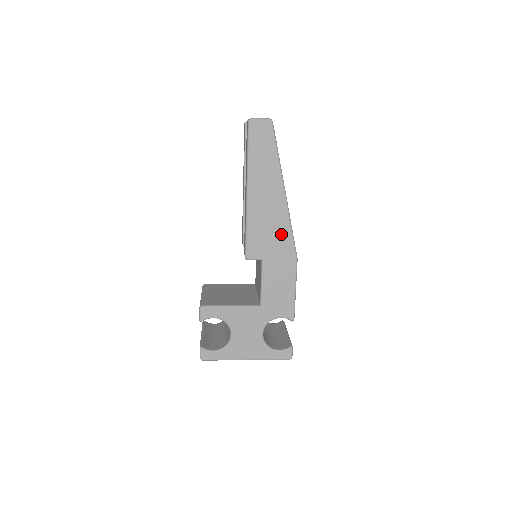
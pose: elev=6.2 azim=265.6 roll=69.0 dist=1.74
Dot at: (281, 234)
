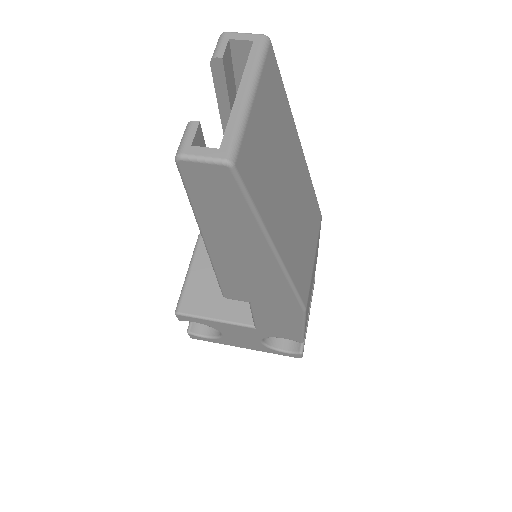
Dot at: (276, 290)
